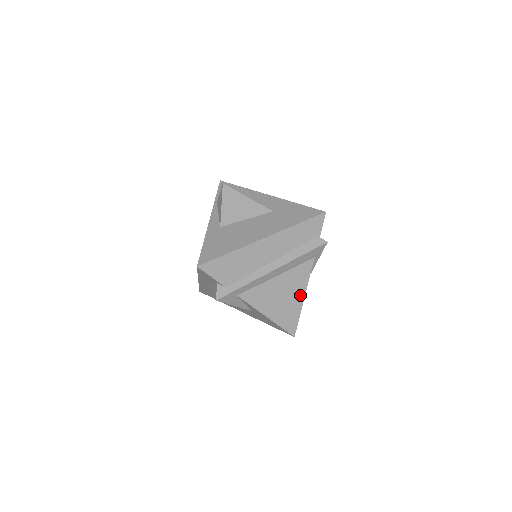
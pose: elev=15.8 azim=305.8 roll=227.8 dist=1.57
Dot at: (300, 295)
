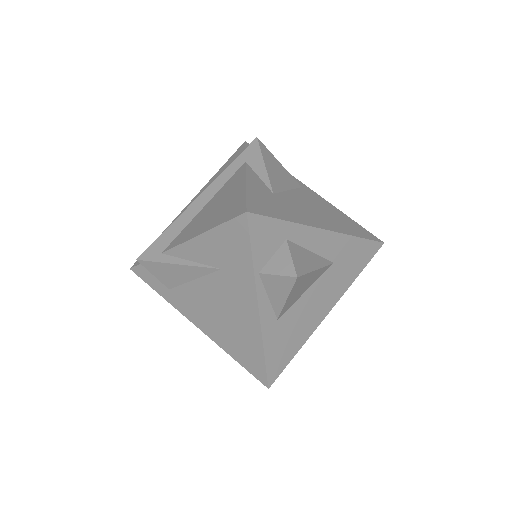
Dot at: occluded
